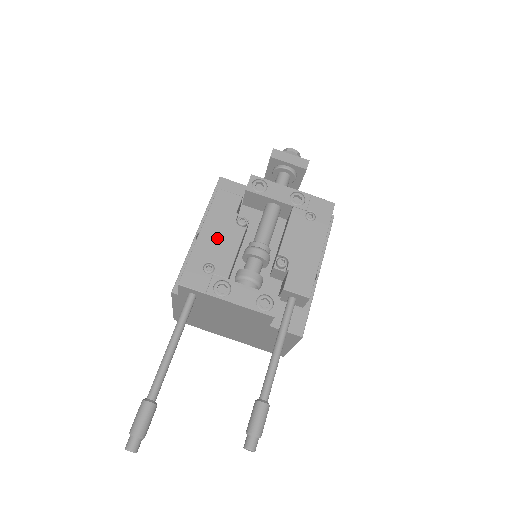
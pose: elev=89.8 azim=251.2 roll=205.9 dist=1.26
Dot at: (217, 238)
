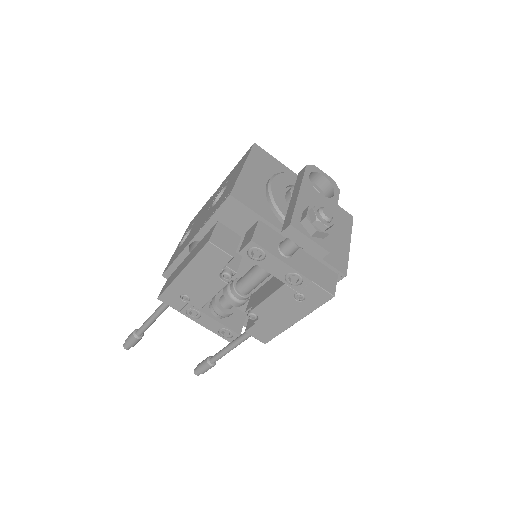
Dot at: (197, 282)
